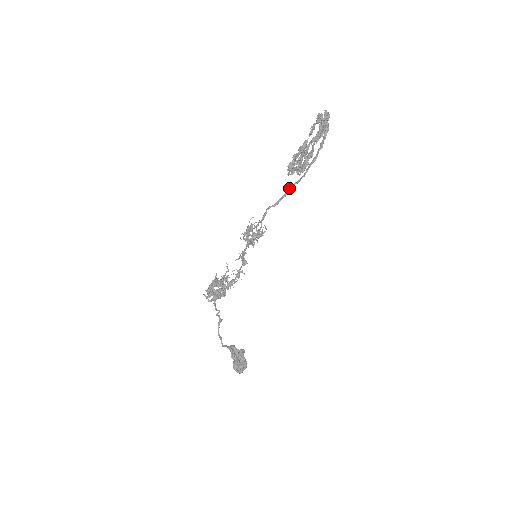
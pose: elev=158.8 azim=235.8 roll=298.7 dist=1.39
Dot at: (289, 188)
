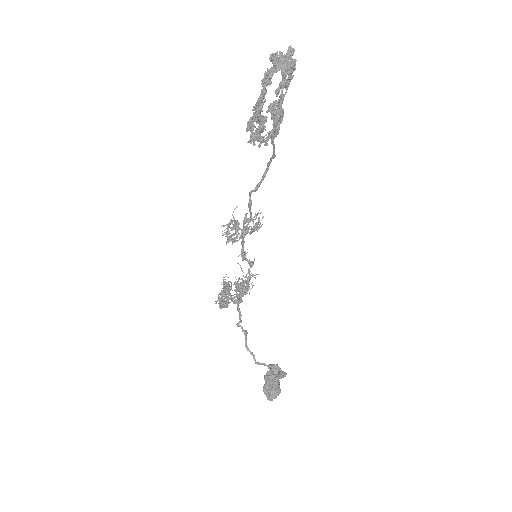
Dot at: (267, 165)
